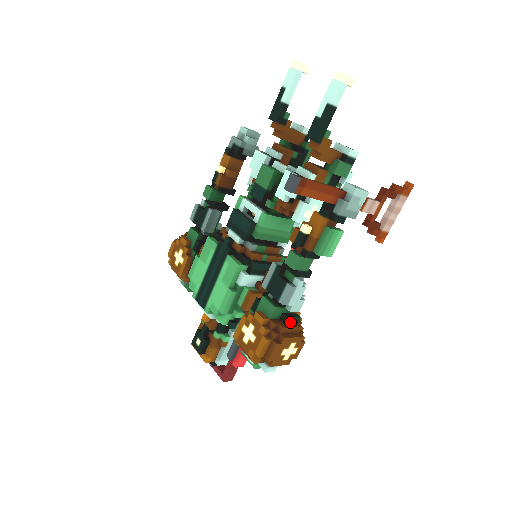
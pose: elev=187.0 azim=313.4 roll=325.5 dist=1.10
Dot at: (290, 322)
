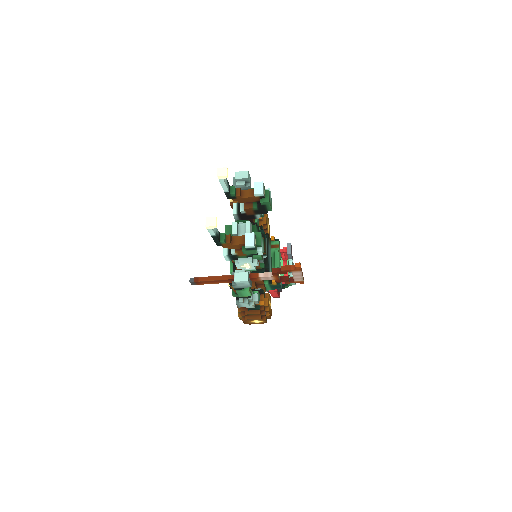
Dot at: (253, 310)
